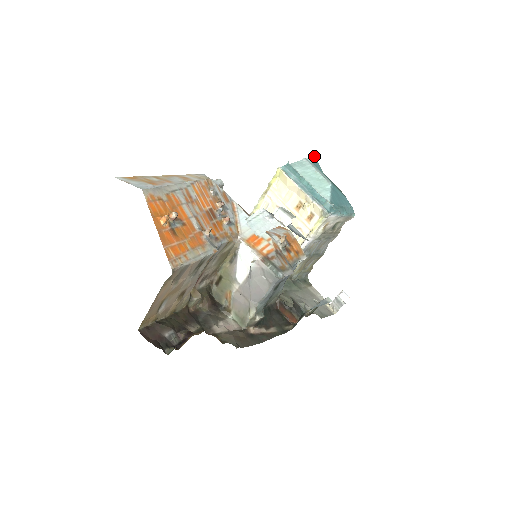
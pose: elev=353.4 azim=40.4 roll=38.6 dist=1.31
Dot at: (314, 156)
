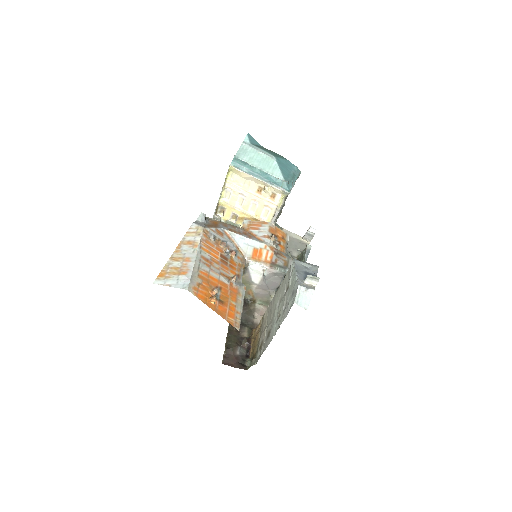
Dot at: (247, 134)
